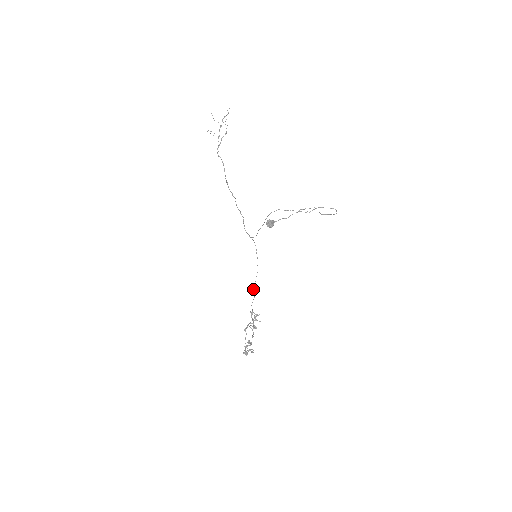
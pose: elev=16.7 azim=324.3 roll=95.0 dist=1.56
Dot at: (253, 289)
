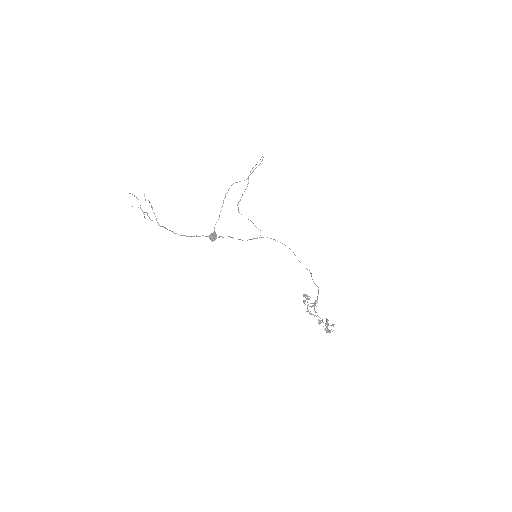
Dot at: occluded
